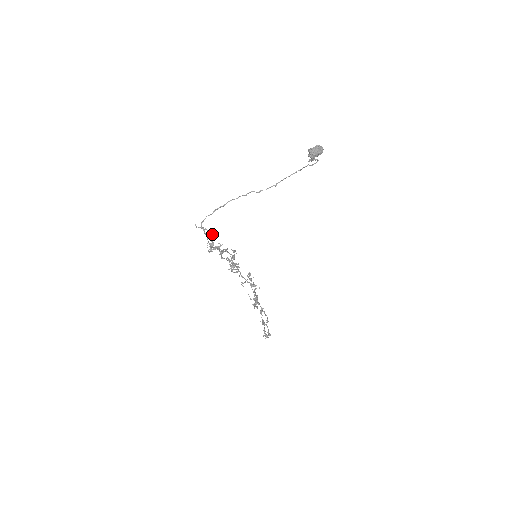
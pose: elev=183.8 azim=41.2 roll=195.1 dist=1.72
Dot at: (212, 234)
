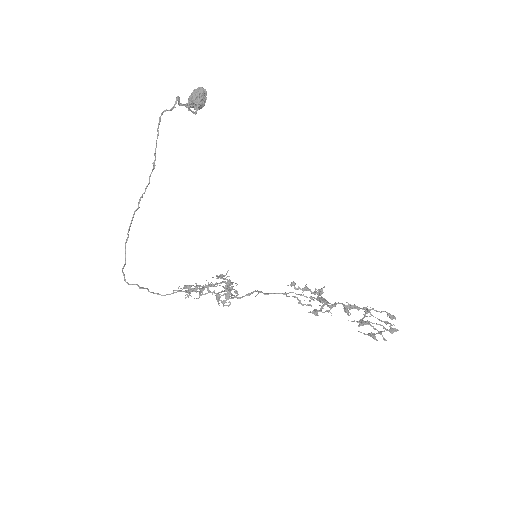
Dot at: occluded
